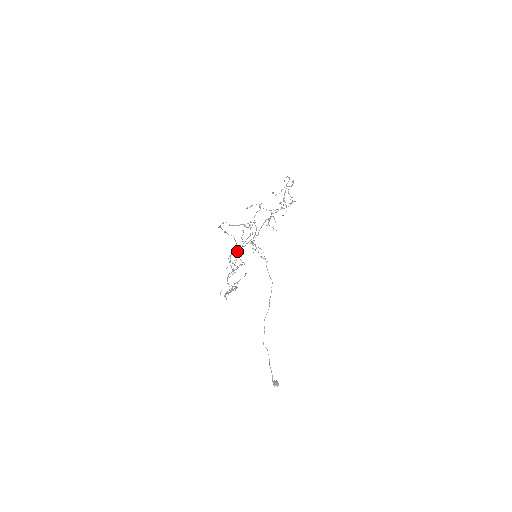
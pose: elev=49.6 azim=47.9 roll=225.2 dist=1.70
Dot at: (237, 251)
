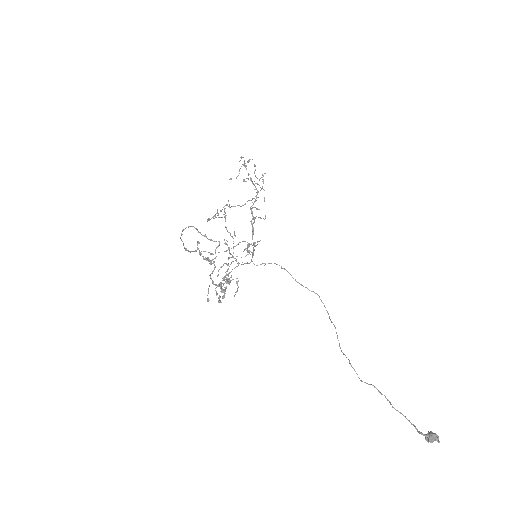
Dot at: occluded
